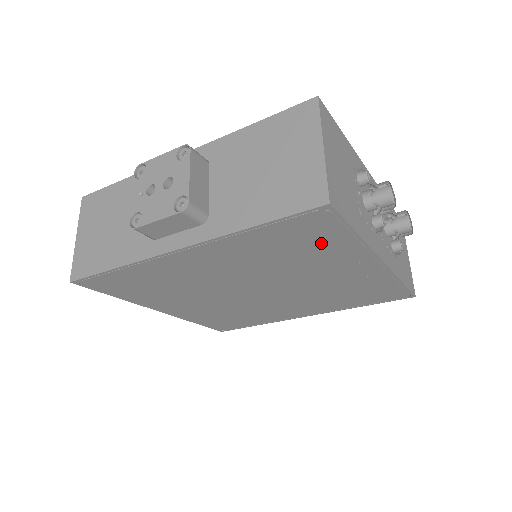
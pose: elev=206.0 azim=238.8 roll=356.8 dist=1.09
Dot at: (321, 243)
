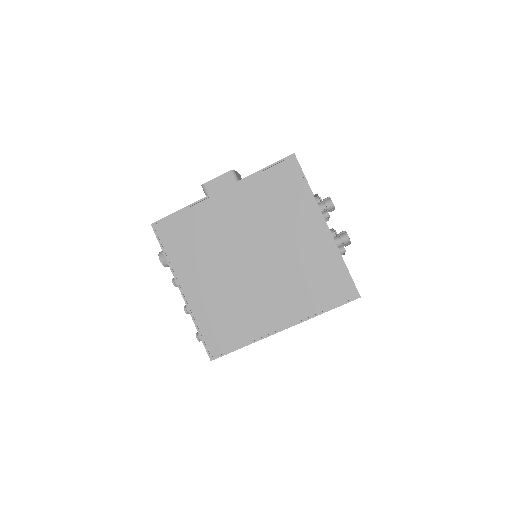
Dot at: (291, 193)
